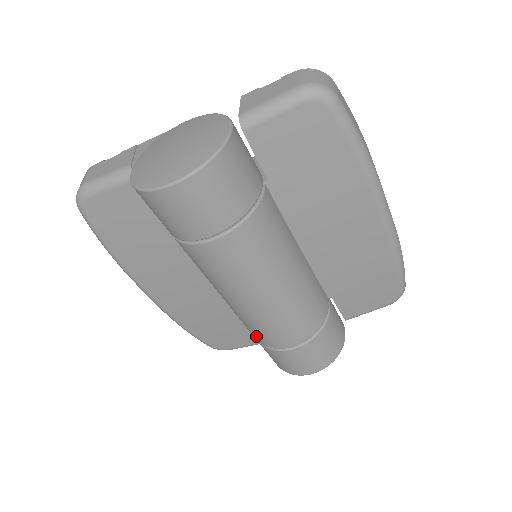
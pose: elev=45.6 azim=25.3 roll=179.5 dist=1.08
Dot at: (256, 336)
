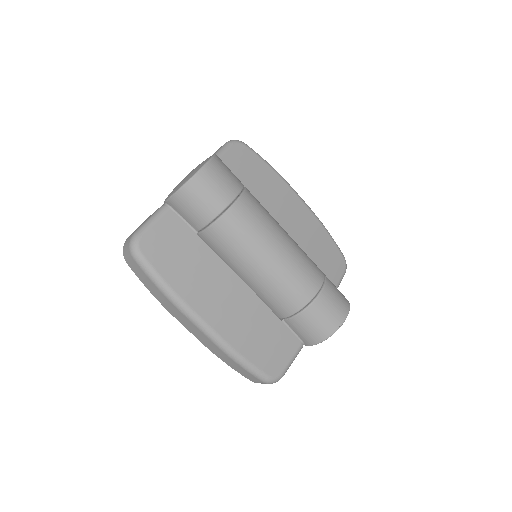
Dot at: (294, 299)
